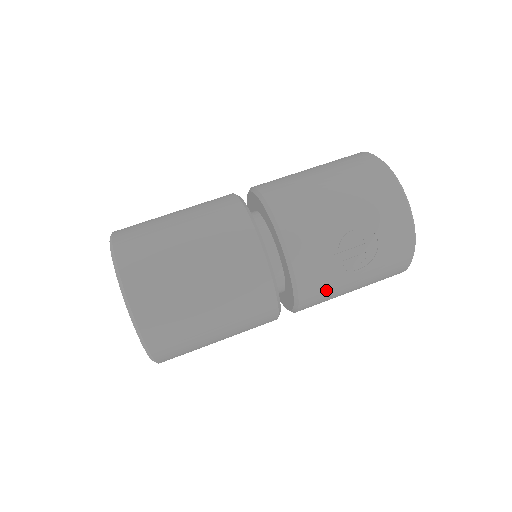
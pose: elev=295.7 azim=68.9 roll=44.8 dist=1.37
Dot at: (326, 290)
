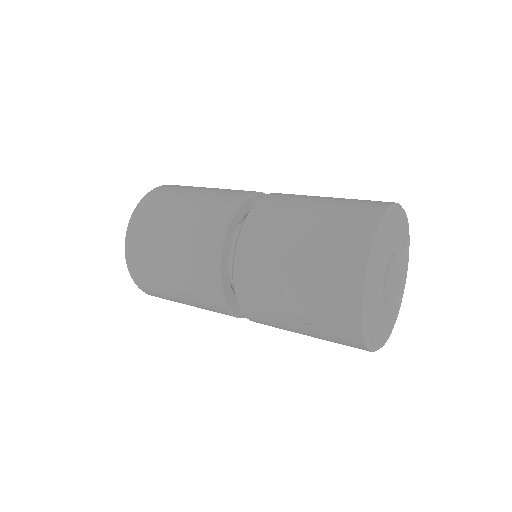
Dot at: (271, 322)
